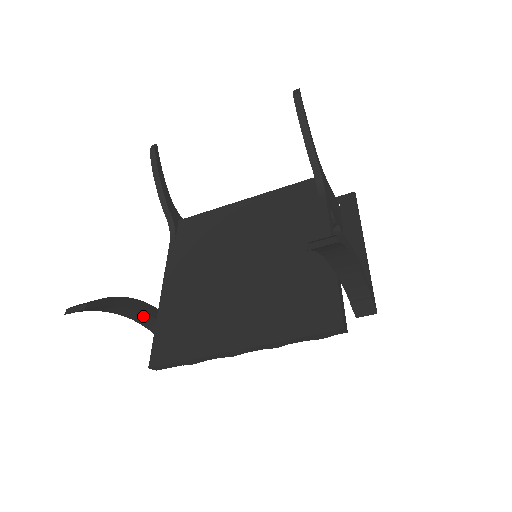
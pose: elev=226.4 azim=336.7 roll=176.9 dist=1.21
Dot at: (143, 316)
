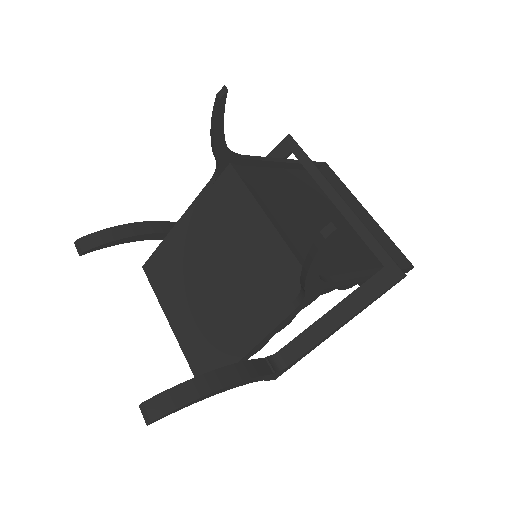
Dot at: occluded
